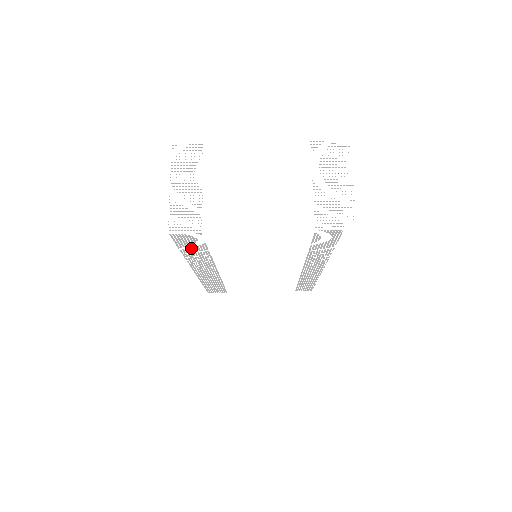
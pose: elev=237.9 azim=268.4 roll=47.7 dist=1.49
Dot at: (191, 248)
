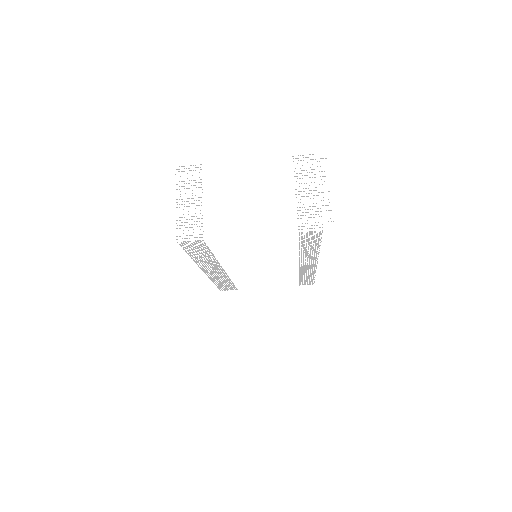
Dot at: occluded
